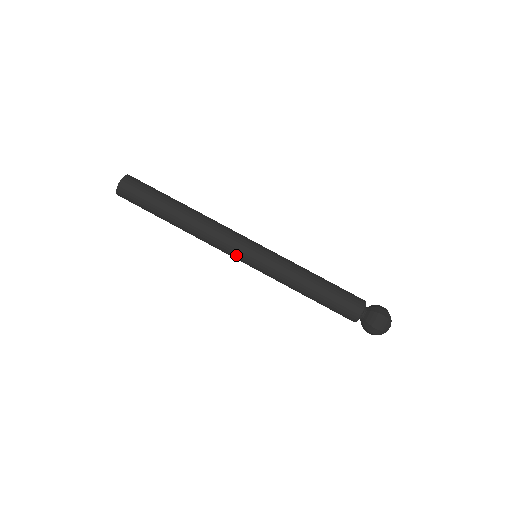
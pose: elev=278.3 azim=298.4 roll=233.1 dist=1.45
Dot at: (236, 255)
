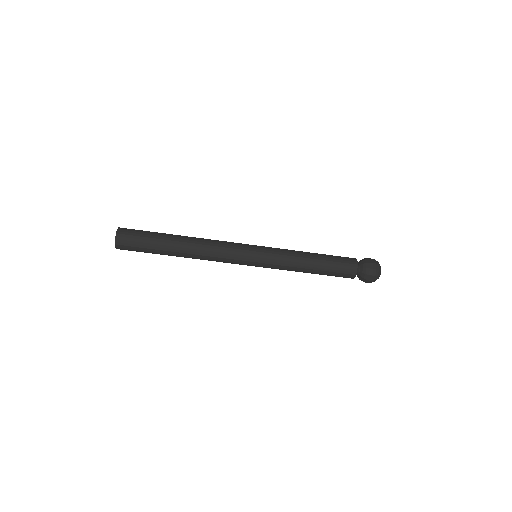
Dot at: (241, 260)
